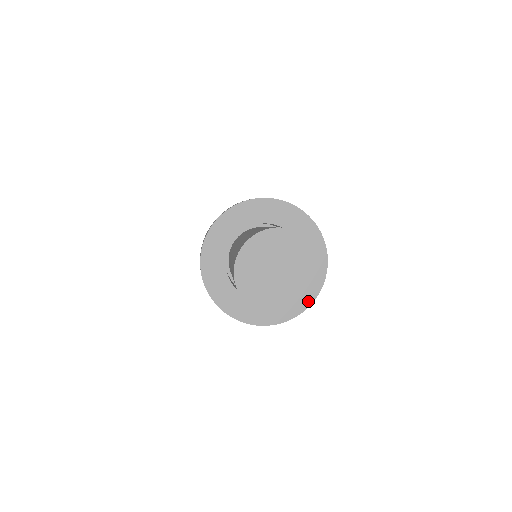
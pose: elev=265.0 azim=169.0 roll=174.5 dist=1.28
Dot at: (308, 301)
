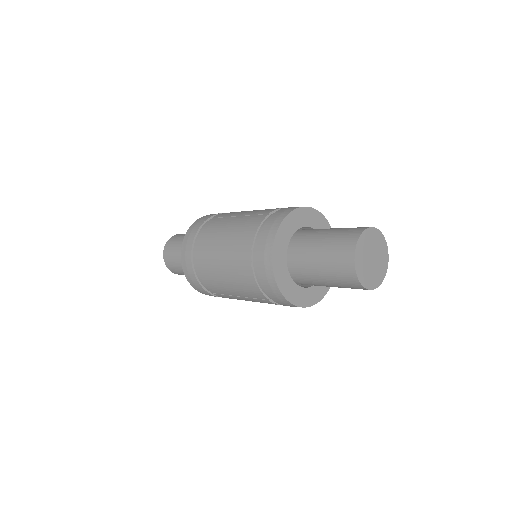
Dot at: (373, 288)
